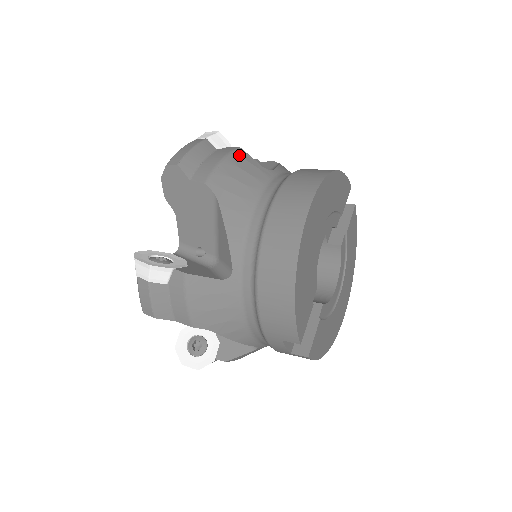
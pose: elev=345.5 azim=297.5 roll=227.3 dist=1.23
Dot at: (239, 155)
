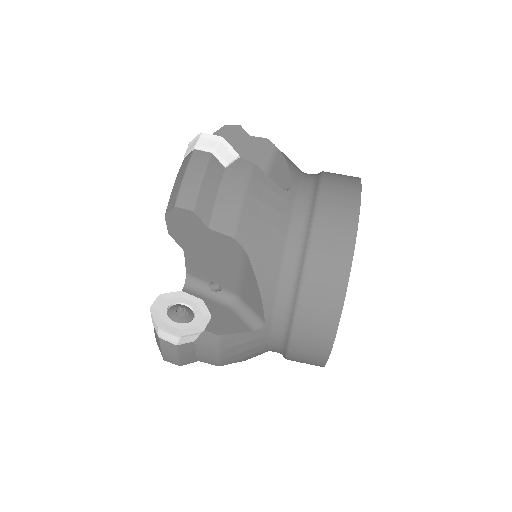
Dot at: (256, 179)
